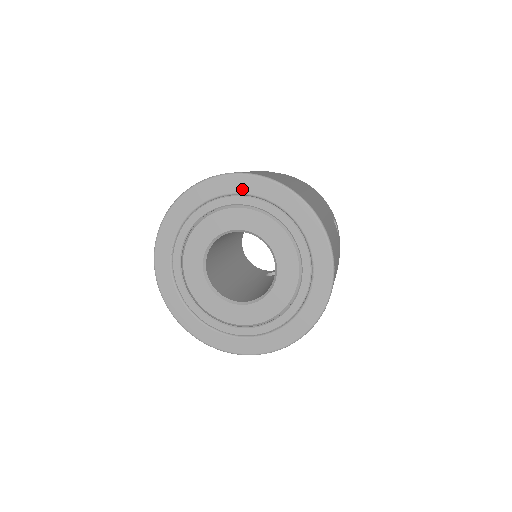
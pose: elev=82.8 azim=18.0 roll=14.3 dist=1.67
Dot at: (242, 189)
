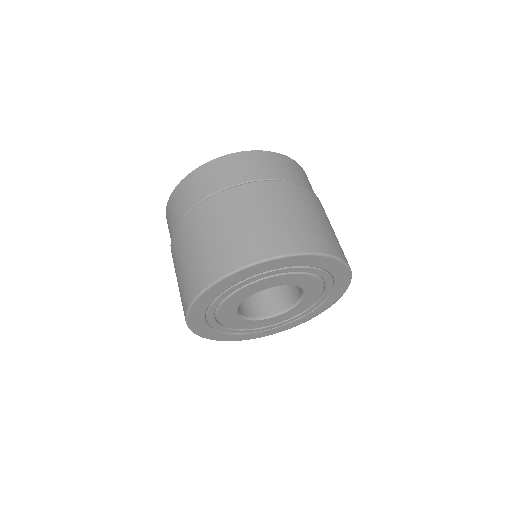
Dot at: (320, 265)
